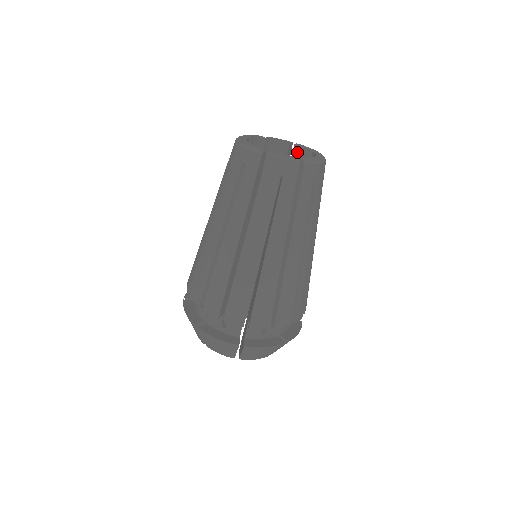
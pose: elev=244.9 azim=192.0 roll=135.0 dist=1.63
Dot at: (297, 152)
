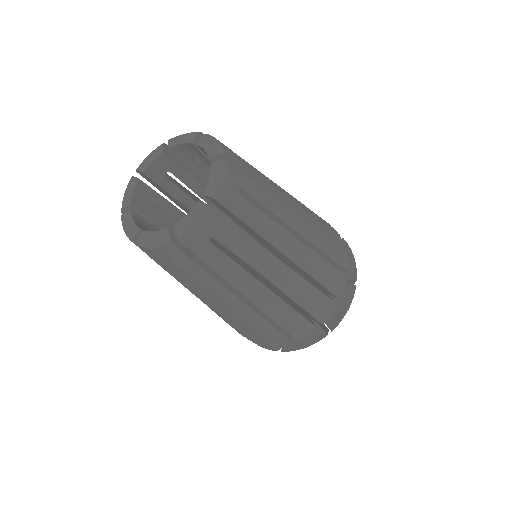
Dot at: (180, 152)
